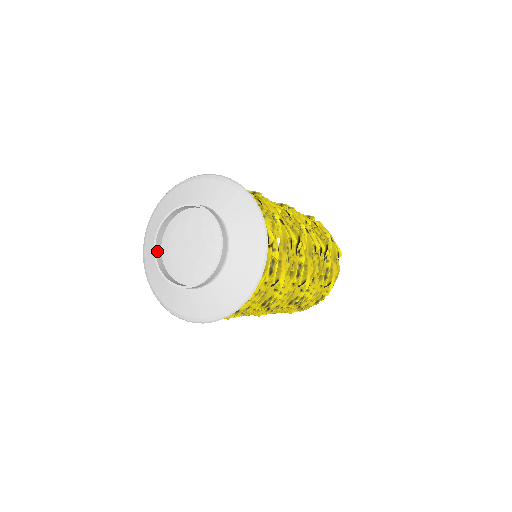
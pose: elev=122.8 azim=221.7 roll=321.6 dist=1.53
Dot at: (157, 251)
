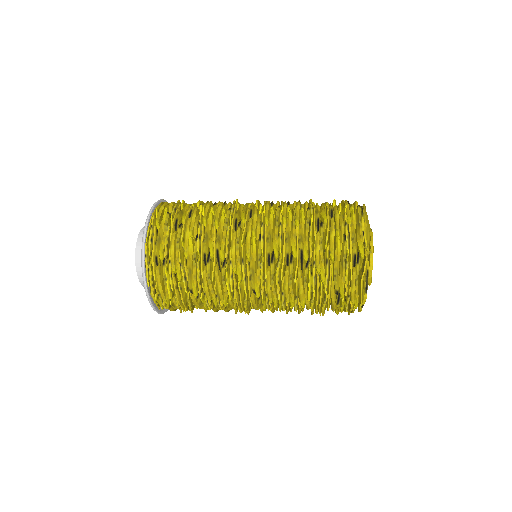
Dot at: occluded
